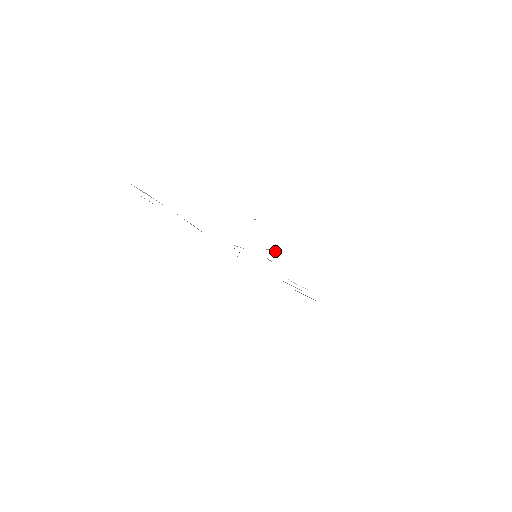
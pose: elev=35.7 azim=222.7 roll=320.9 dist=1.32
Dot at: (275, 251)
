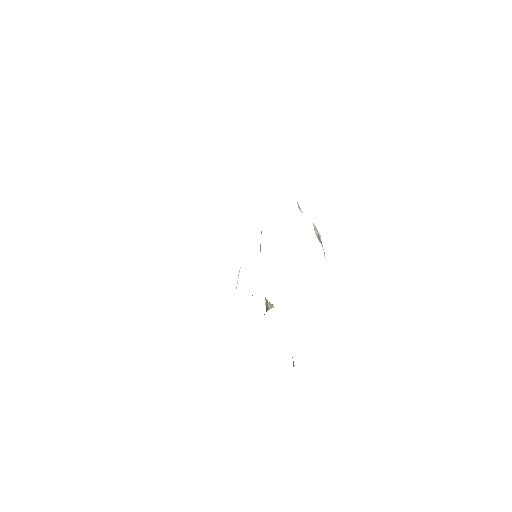
Dot at: occluded
